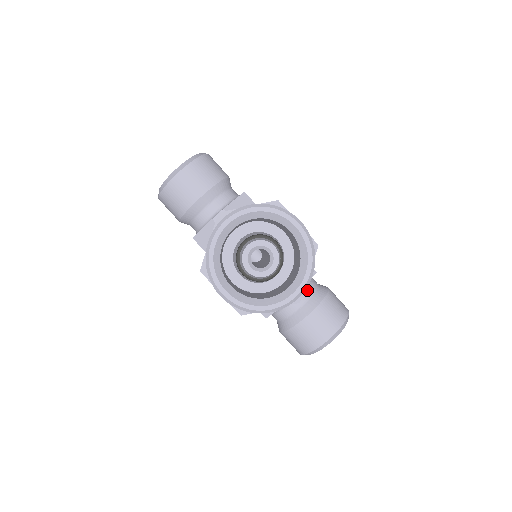
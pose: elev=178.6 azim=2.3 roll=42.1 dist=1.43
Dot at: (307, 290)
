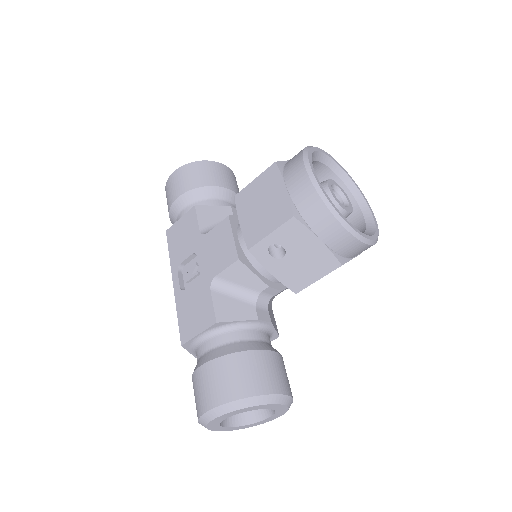
Dot at: (269, 337)
